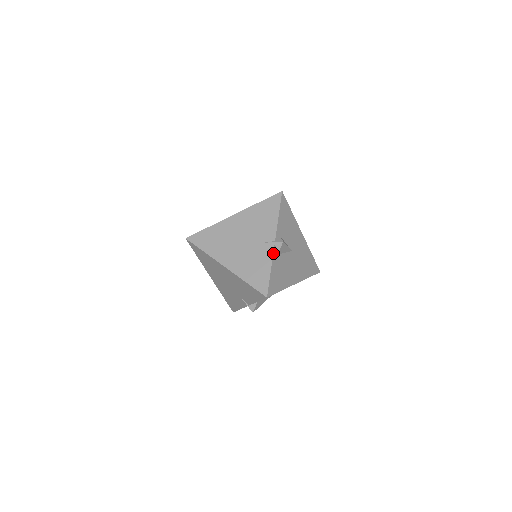
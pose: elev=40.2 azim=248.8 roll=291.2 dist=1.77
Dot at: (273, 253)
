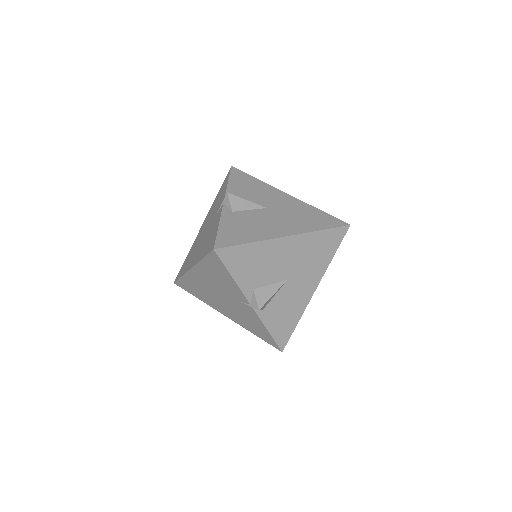
Dot at: (222, 211)
